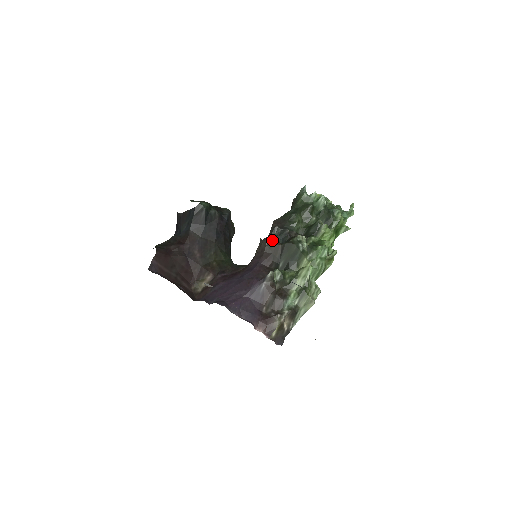
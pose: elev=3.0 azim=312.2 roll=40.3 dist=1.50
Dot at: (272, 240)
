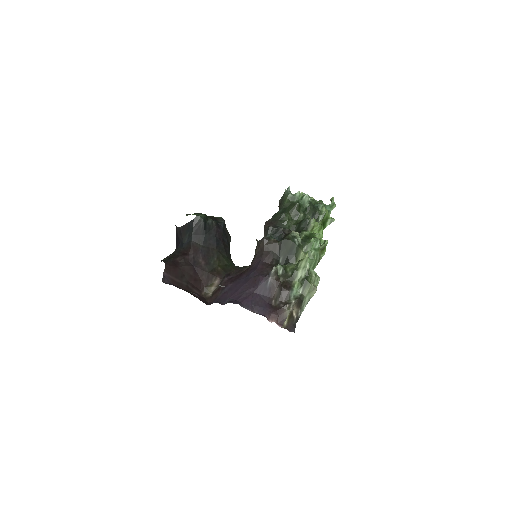
Dot at: (269, 239)
